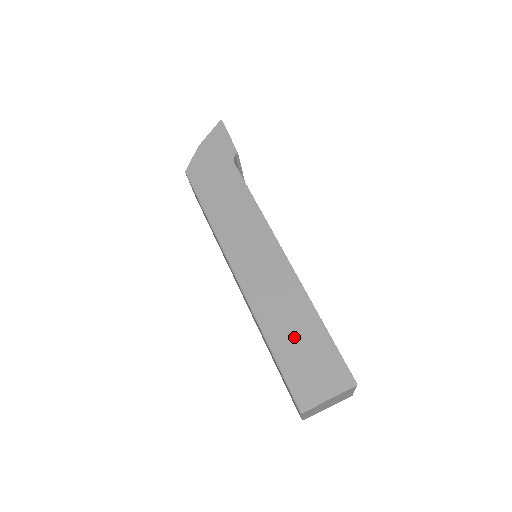
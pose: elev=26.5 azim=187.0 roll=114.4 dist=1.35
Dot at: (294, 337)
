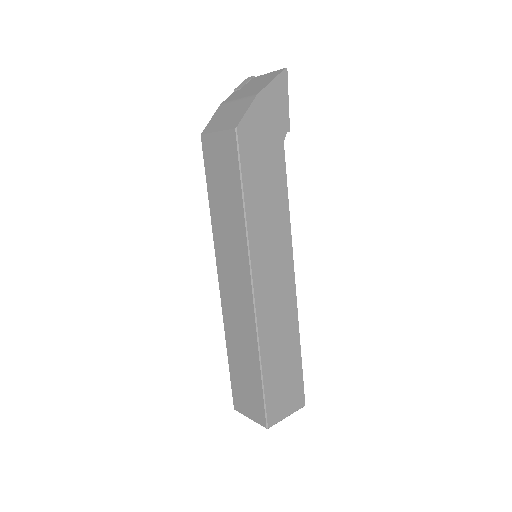
Dot at: (280, 364)
